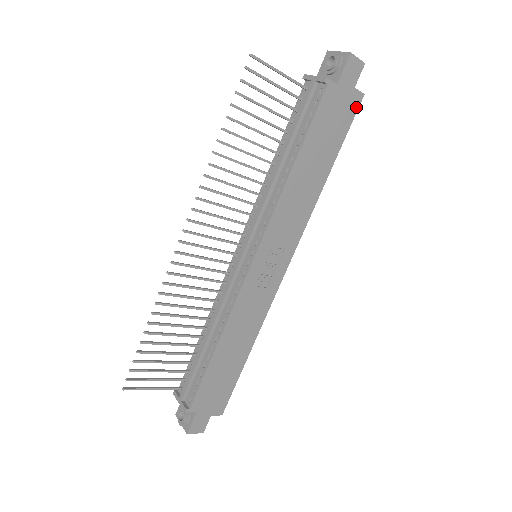
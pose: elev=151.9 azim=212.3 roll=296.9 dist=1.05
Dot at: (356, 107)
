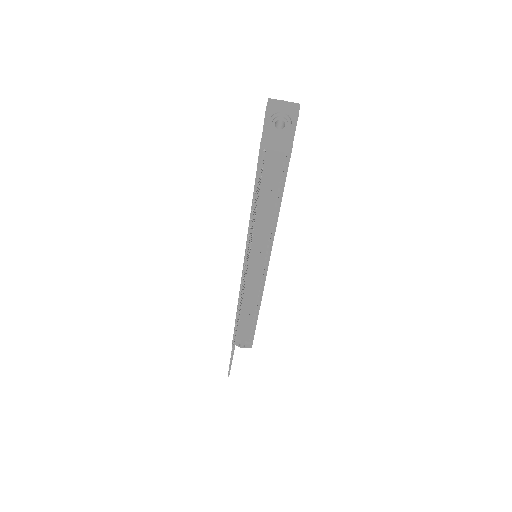
Dot at: occluded
